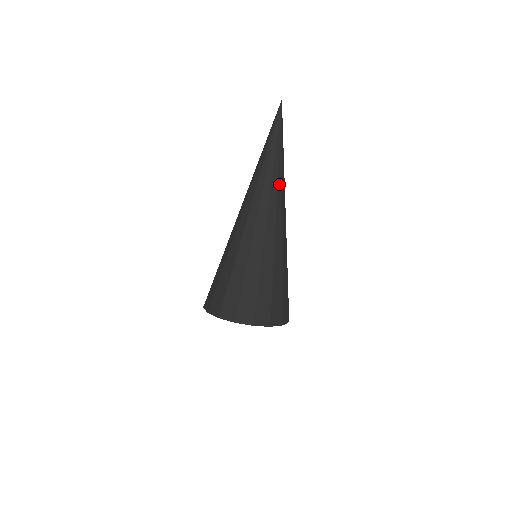
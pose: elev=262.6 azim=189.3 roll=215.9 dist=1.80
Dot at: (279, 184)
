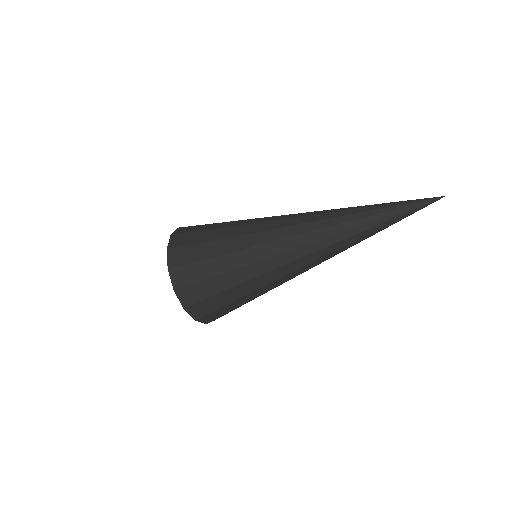
Dot at: occluded
